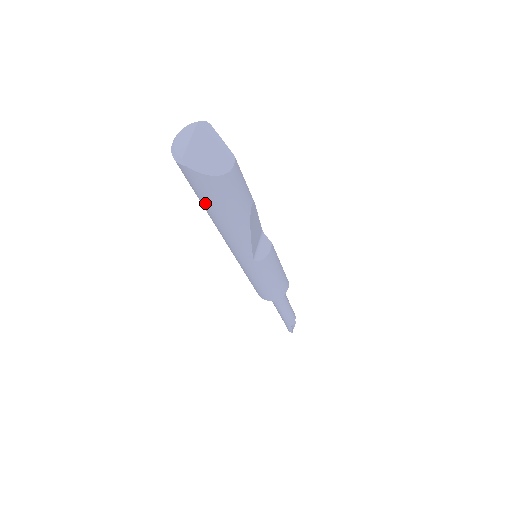
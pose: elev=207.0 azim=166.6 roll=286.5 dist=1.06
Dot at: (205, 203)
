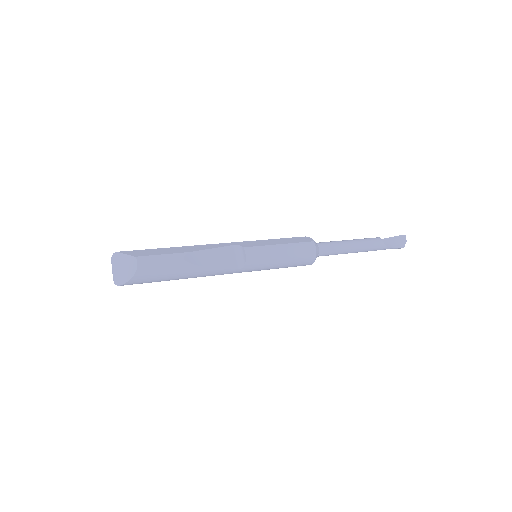
Dot at: occluded
